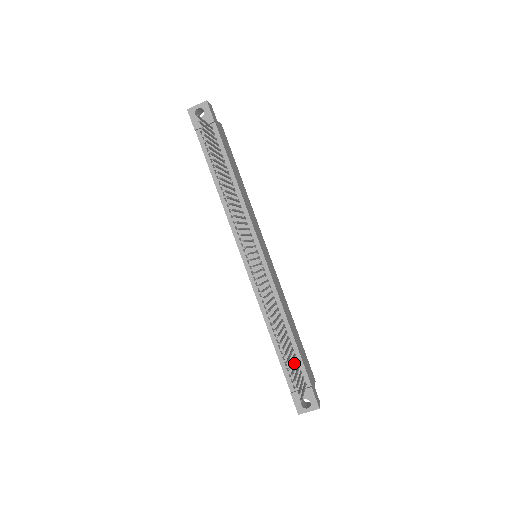
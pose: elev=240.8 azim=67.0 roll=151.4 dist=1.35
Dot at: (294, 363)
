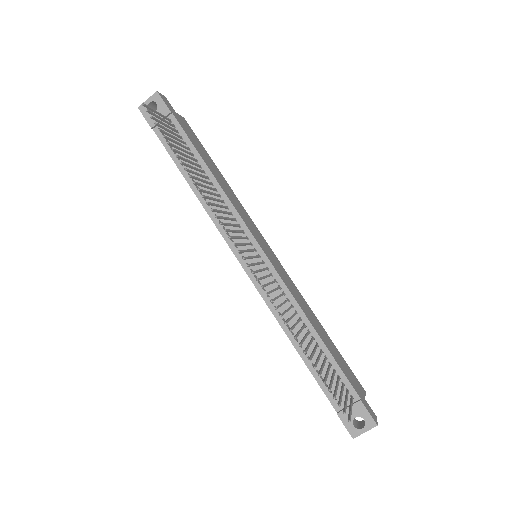
Dot at: occluded
